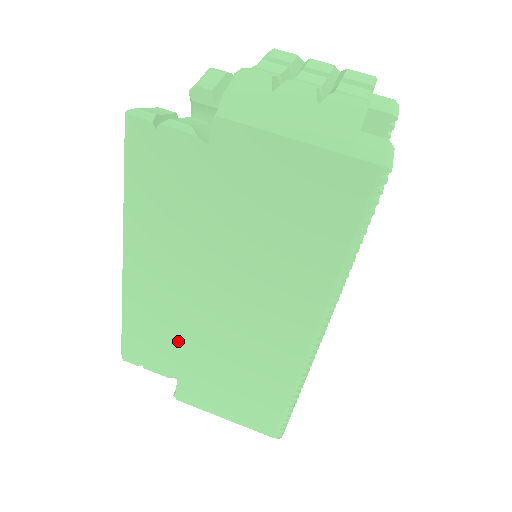
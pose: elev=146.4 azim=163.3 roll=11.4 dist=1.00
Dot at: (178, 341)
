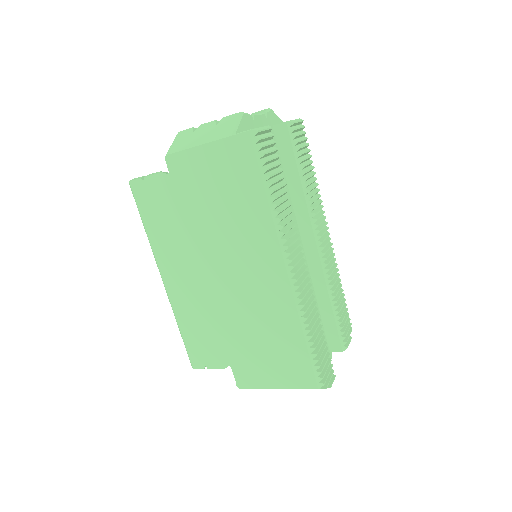
Dot at: (216, 328)
